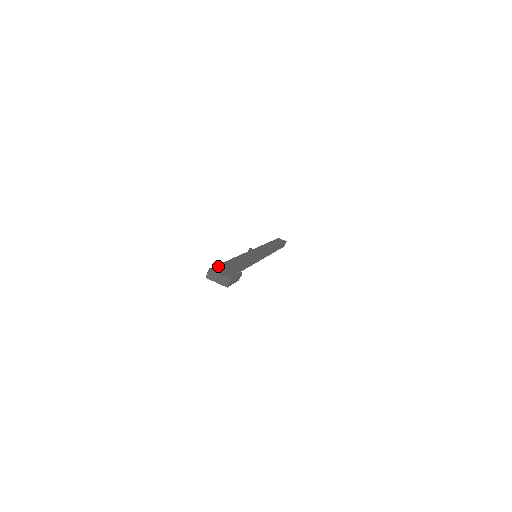
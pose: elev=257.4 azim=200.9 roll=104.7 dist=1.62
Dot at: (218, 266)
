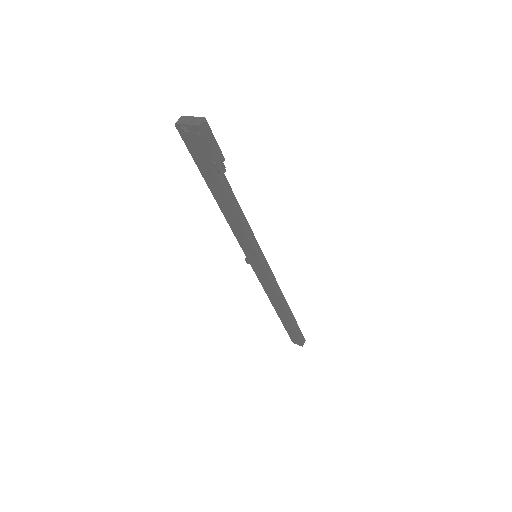
Dot at: occluded
